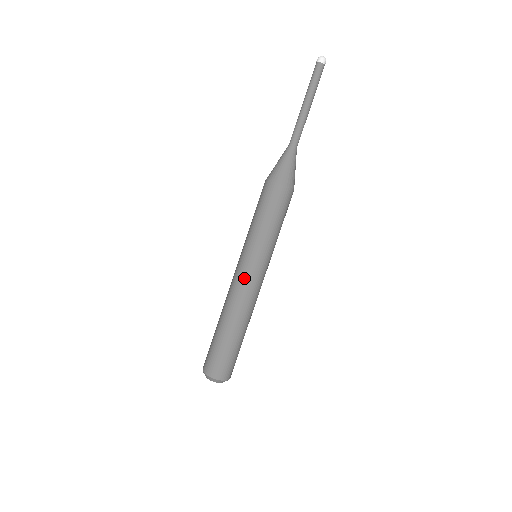
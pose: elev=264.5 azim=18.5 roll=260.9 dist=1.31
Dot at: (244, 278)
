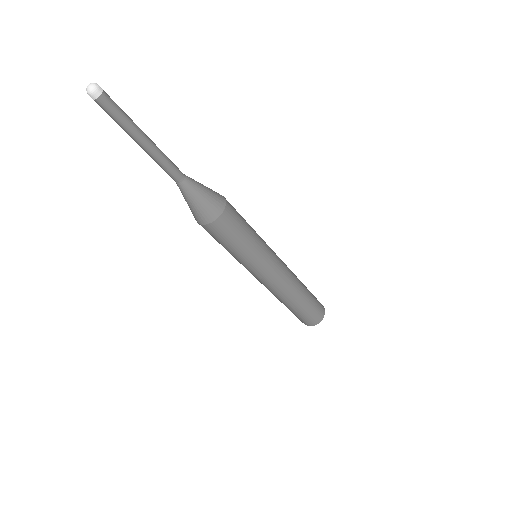
Dot at: (276, 277)
